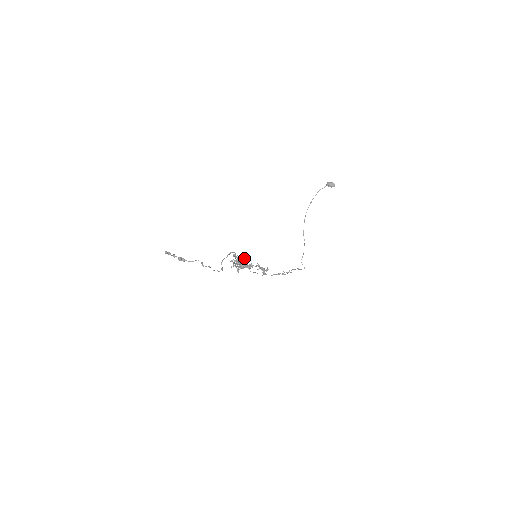
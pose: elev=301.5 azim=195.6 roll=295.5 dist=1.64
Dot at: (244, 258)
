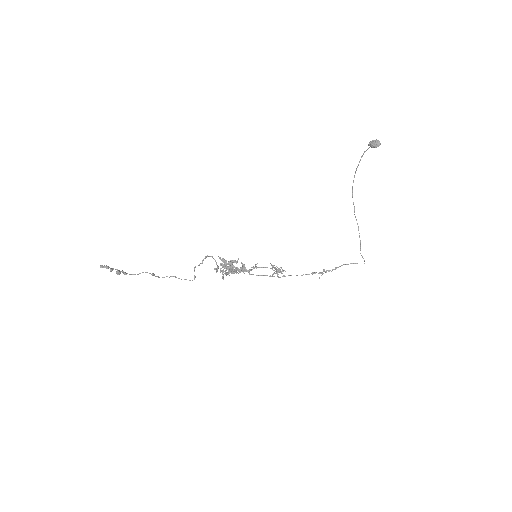
Dot at: (234, 260)
